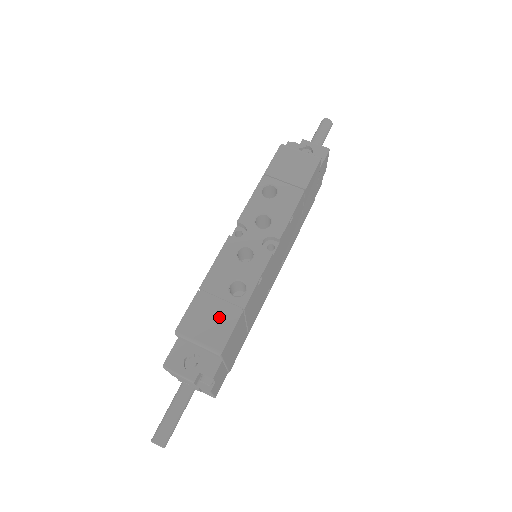
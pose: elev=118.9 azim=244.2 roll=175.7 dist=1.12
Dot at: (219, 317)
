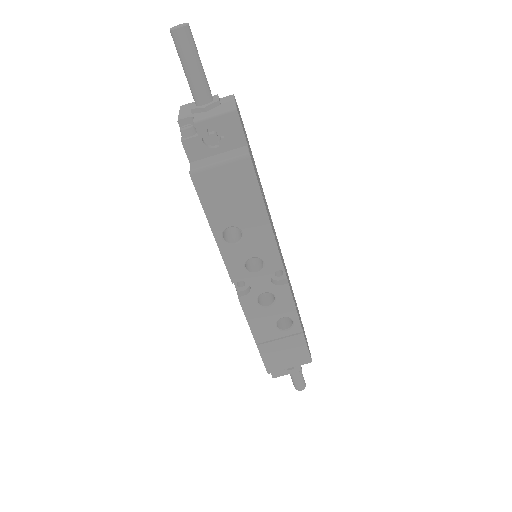
Dot at: (290, 348)
